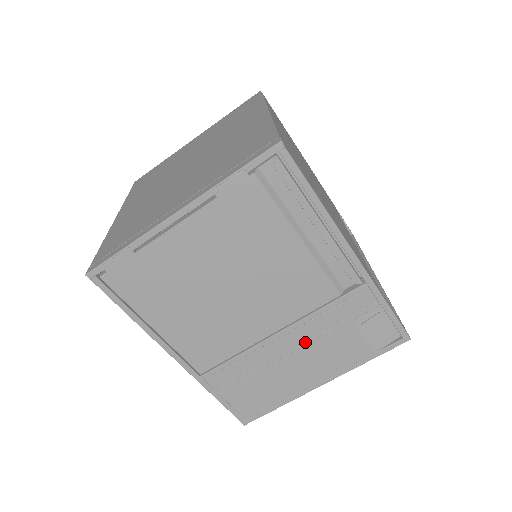
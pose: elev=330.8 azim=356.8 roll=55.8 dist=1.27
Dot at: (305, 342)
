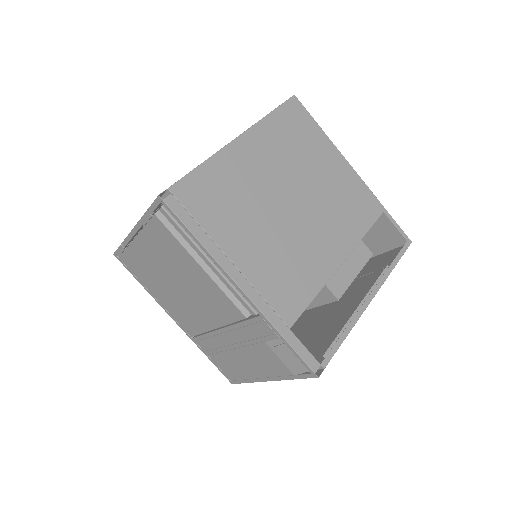
Dot at: (241, 343)
